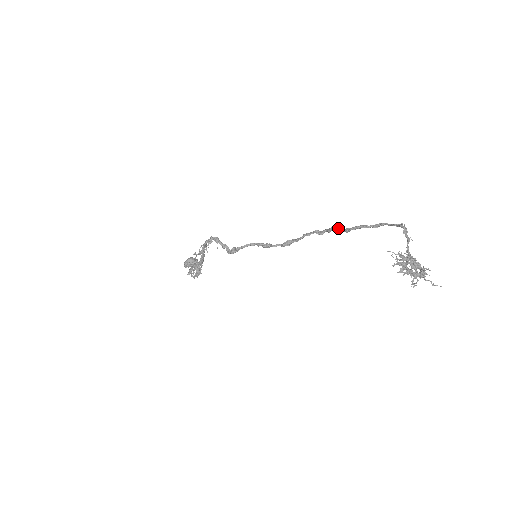
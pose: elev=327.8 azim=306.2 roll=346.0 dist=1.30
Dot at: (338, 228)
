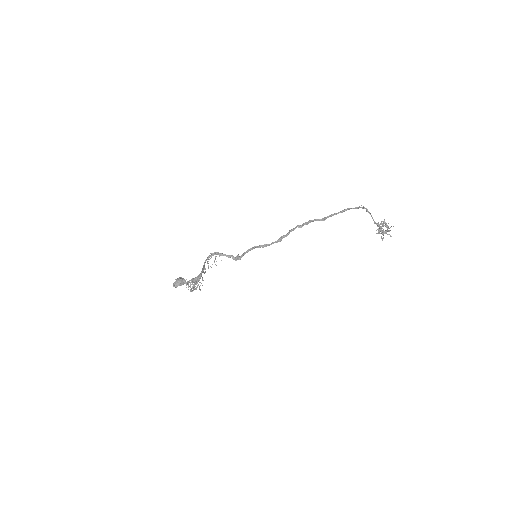
Dot at: (316, 220)
